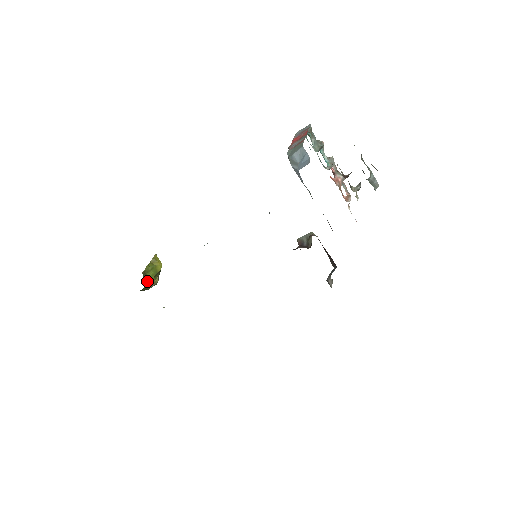
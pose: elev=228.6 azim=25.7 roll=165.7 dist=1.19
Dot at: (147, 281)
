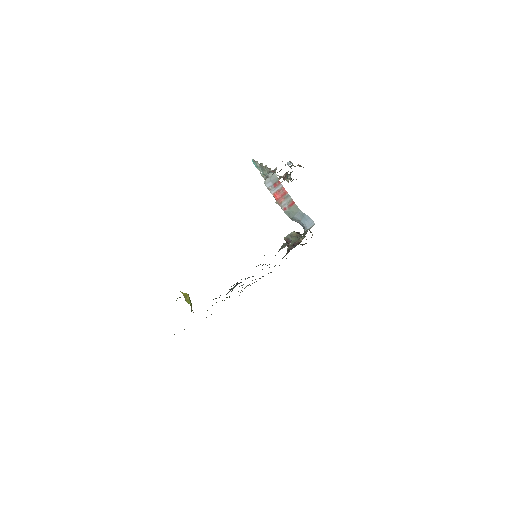
Dot at: (191, 311)
